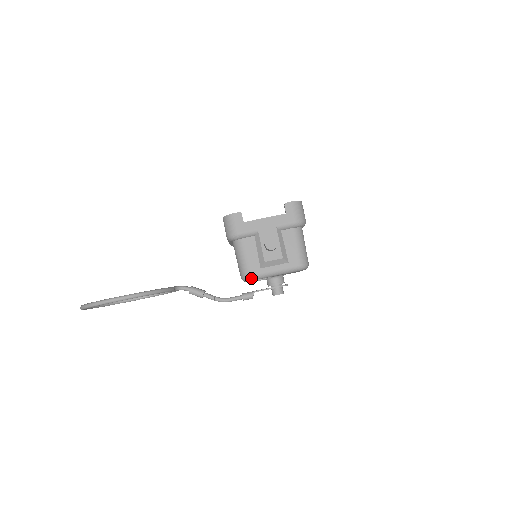
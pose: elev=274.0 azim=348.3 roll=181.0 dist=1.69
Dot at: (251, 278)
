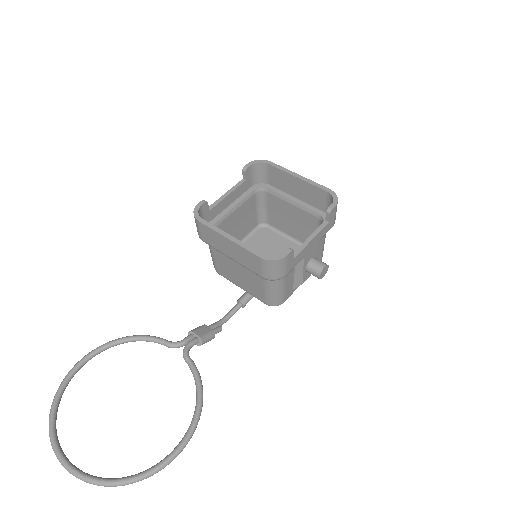
Dot at: occluded
